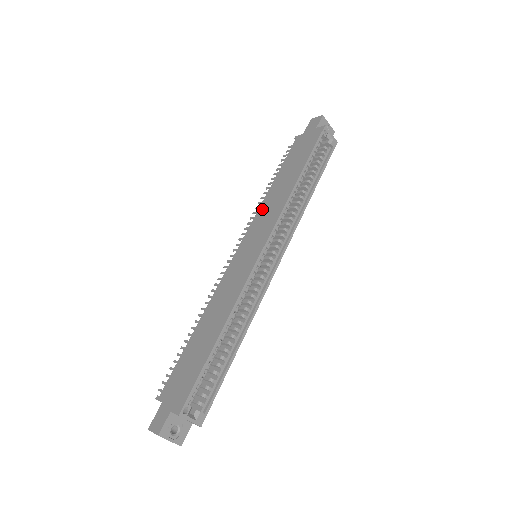
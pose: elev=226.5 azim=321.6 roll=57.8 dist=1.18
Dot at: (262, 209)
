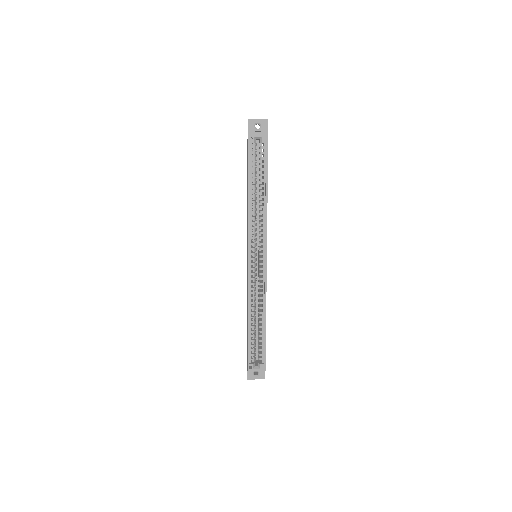
Dot at: occluded
